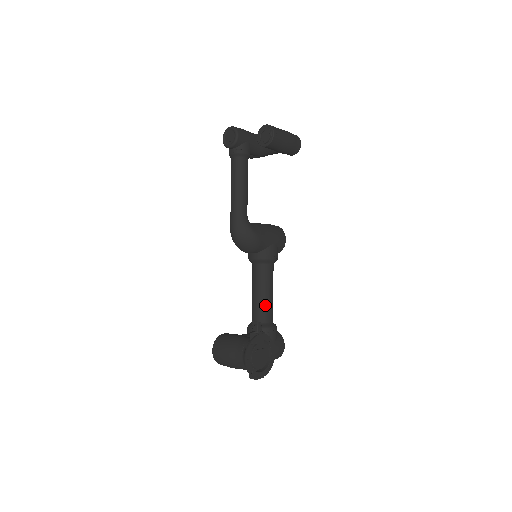
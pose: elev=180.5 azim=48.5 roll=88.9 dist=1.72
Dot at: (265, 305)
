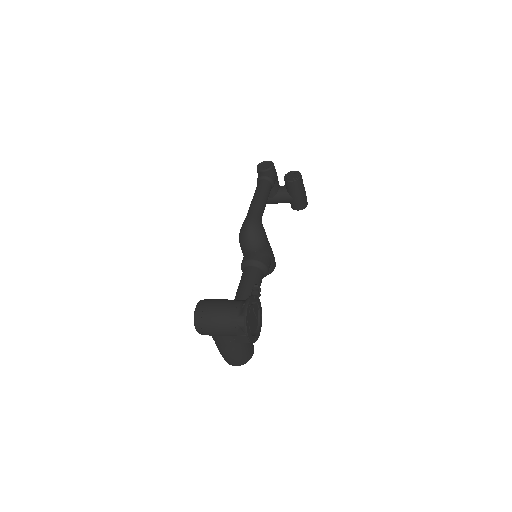
Dot at: occluded
